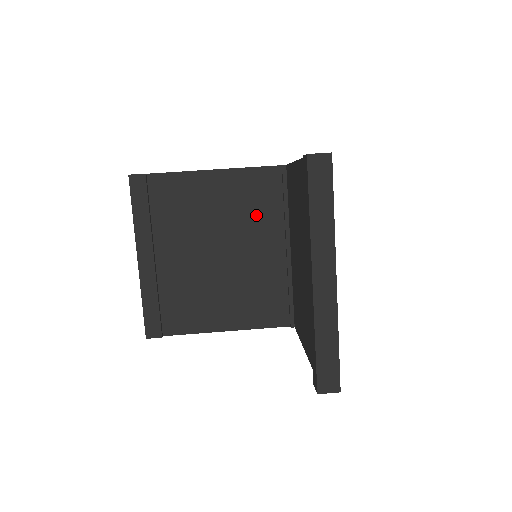
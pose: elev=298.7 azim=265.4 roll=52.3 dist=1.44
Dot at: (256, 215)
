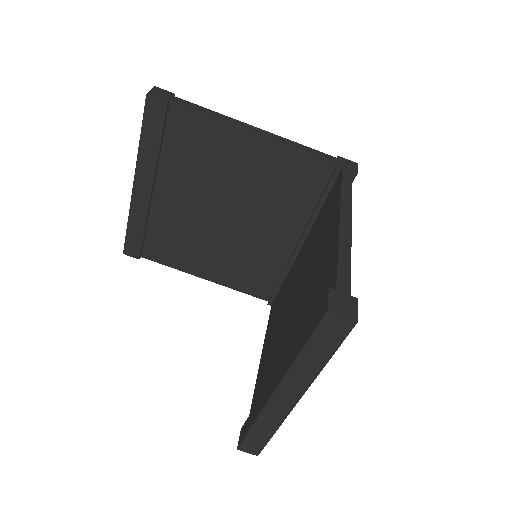
Dot at: (281, 199)
